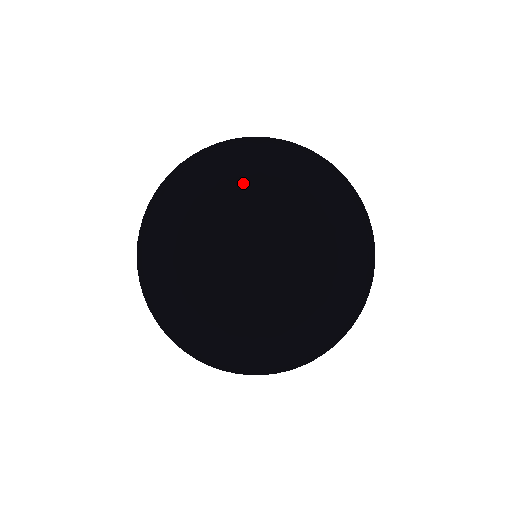
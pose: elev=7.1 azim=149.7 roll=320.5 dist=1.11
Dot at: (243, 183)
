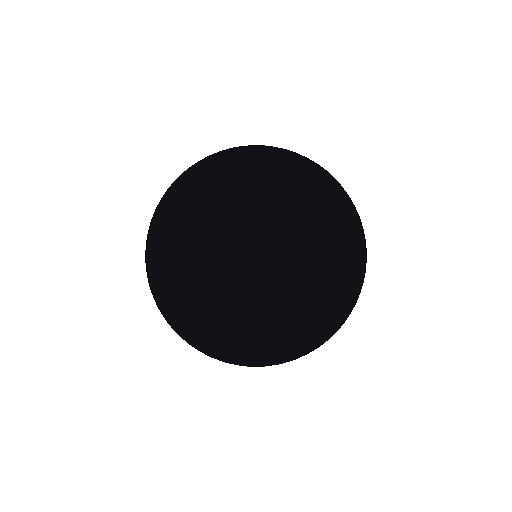
Dot at: (335, 270)
